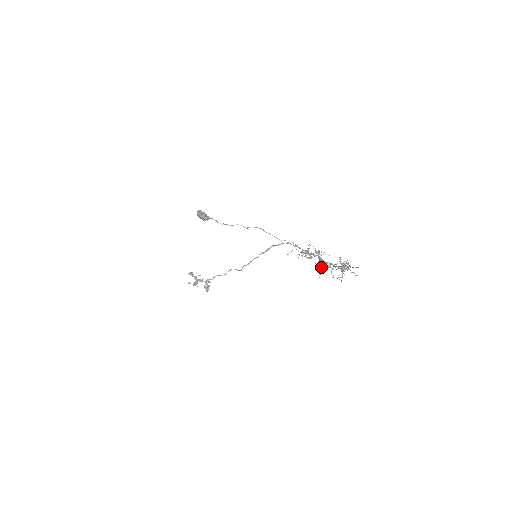
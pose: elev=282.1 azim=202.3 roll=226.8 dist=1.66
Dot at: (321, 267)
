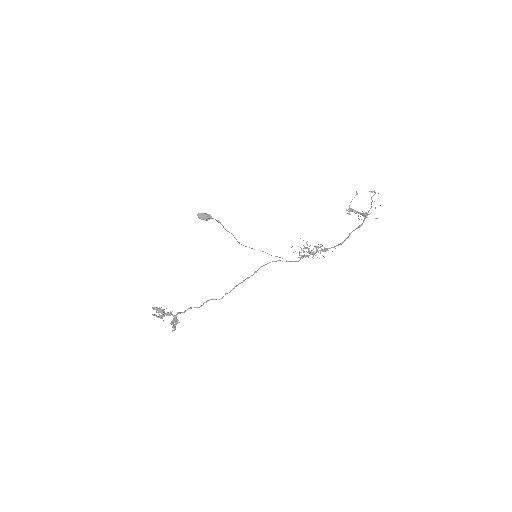
Dot at: (348, 209)
